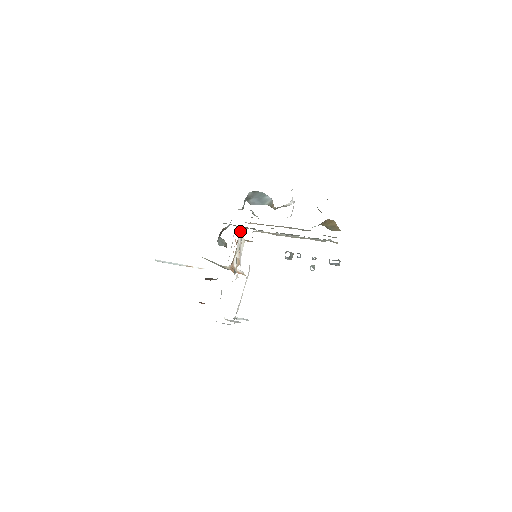
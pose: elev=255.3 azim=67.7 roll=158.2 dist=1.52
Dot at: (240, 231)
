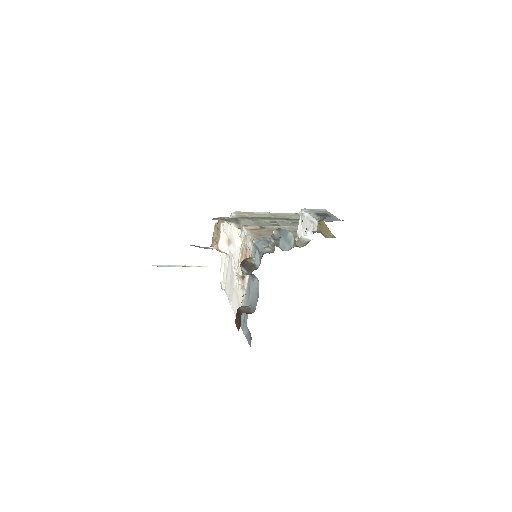
Dot at: (231, 227)
